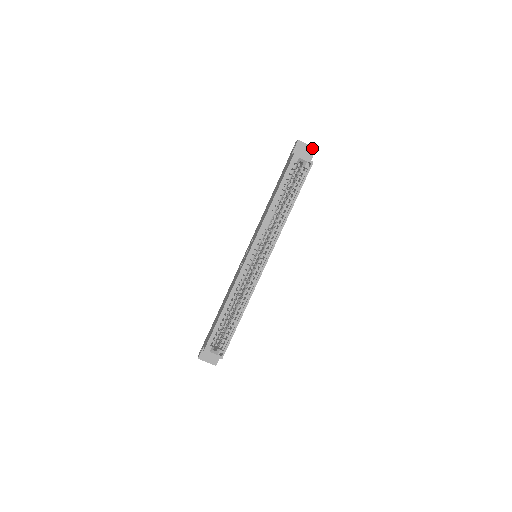
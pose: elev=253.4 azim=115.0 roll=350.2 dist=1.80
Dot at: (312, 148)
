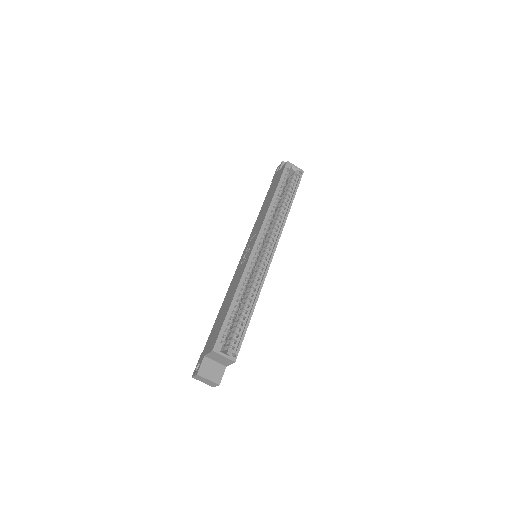
Dot at: occluded
